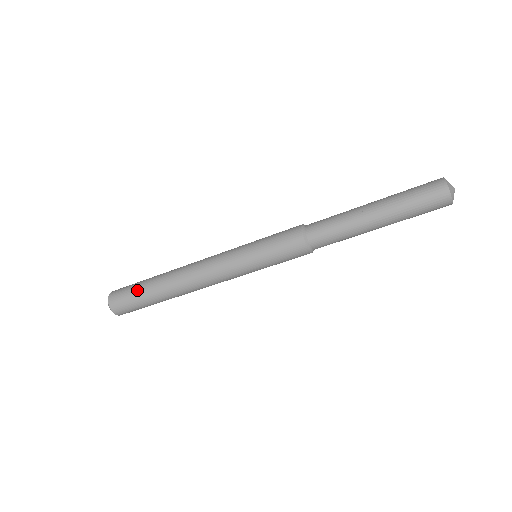
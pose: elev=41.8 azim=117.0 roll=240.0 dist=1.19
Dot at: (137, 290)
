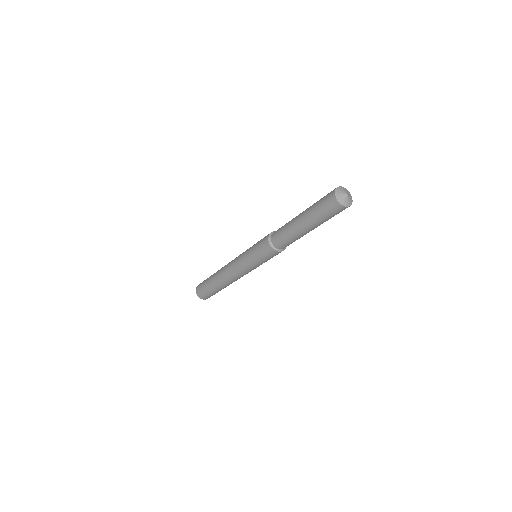
Dot at: (208, 290)
